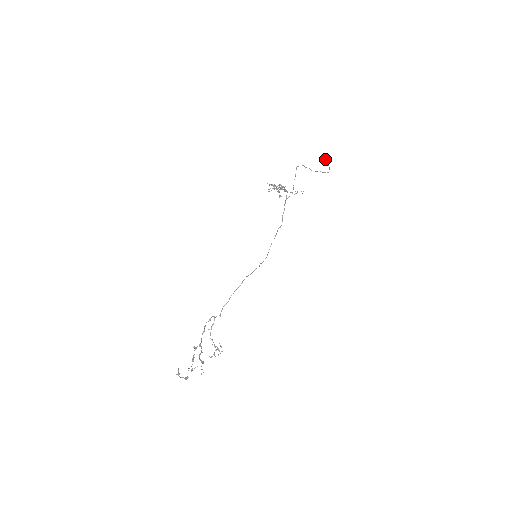
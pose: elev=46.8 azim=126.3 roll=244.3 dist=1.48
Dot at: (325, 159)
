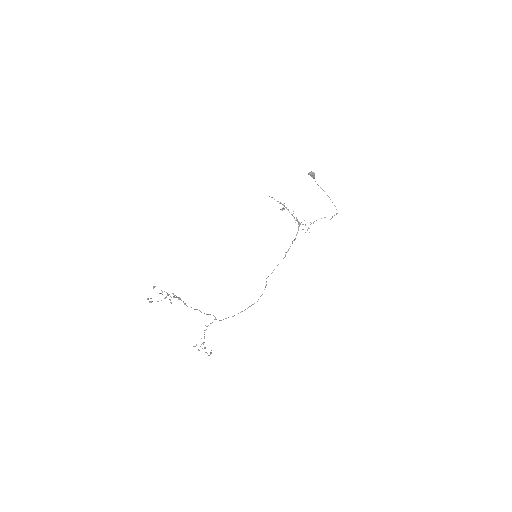
Dot at: (310, 172)
